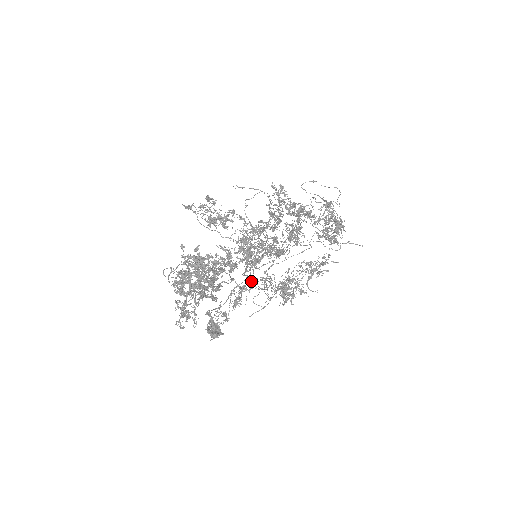
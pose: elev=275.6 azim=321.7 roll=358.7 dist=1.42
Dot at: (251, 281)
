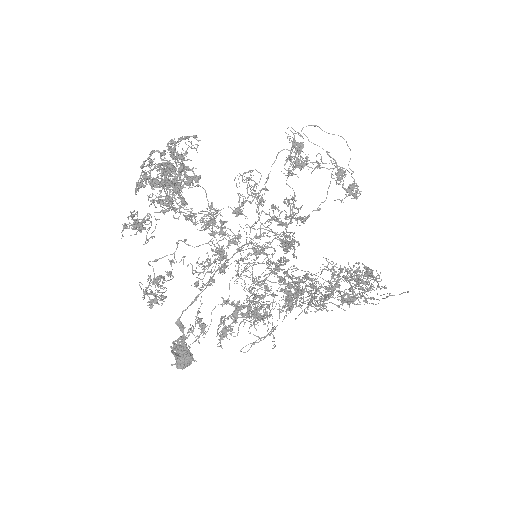
Dot at: (249, 305)
